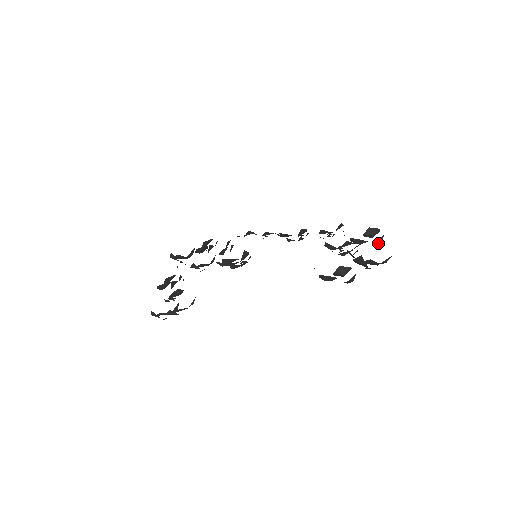
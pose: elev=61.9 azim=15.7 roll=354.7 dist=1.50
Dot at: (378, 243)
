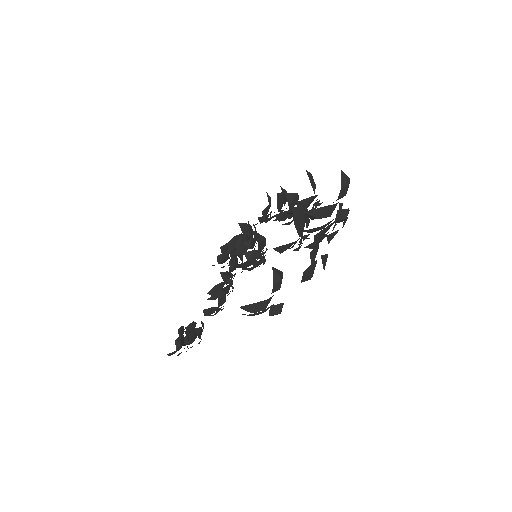
Dot at: (345, 219)
